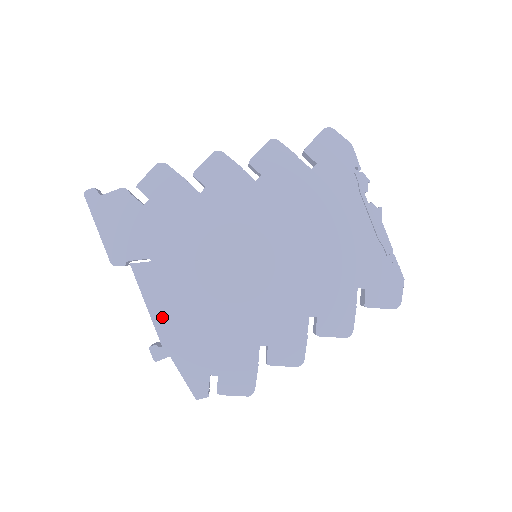
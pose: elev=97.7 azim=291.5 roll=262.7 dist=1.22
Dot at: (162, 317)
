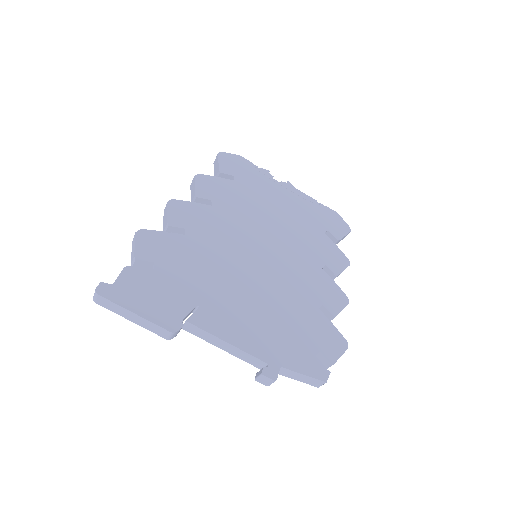
Dot at: (247, 342)
